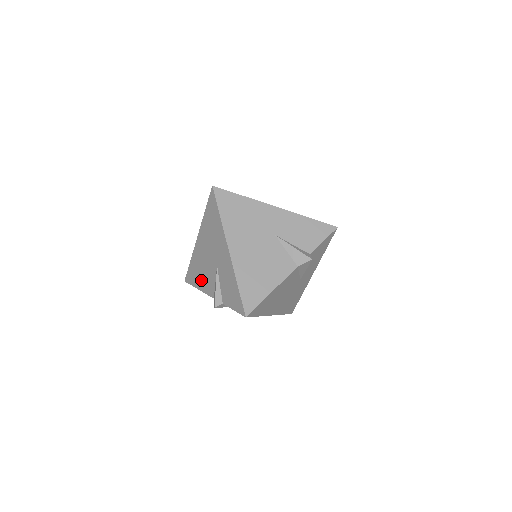
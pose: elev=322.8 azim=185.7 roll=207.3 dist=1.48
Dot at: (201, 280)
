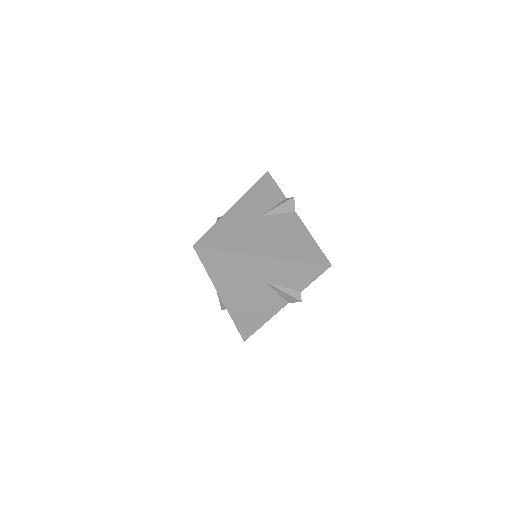
Dot at: occluded
